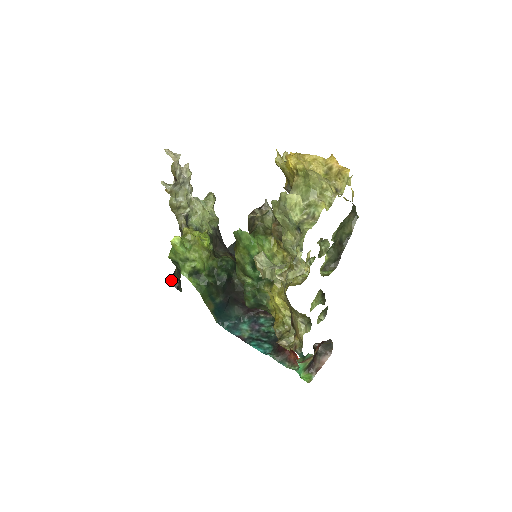
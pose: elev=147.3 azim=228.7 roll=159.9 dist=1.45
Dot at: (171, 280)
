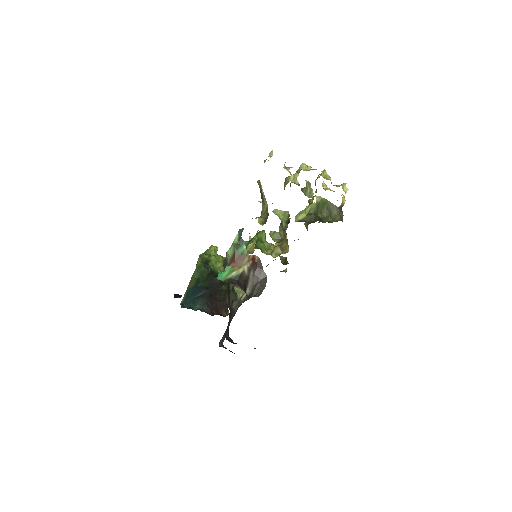
Dot at: (177, 295)
